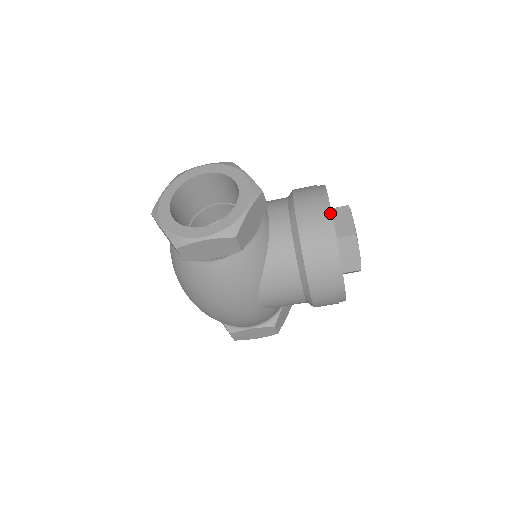
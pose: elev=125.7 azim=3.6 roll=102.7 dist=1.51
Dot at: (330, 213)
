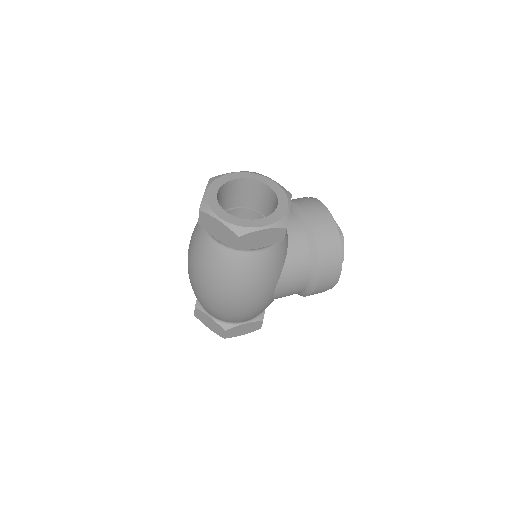
Dot at: (331, 215)
